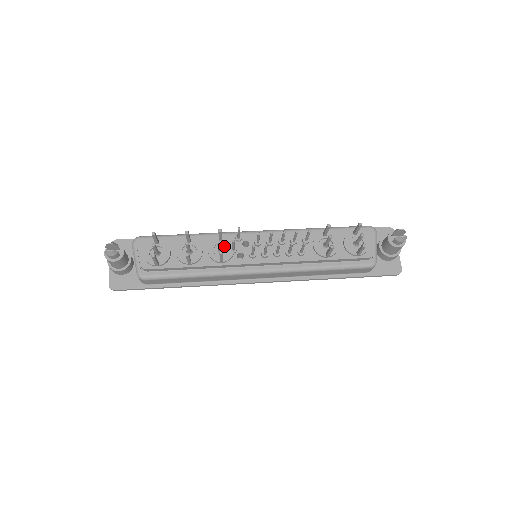
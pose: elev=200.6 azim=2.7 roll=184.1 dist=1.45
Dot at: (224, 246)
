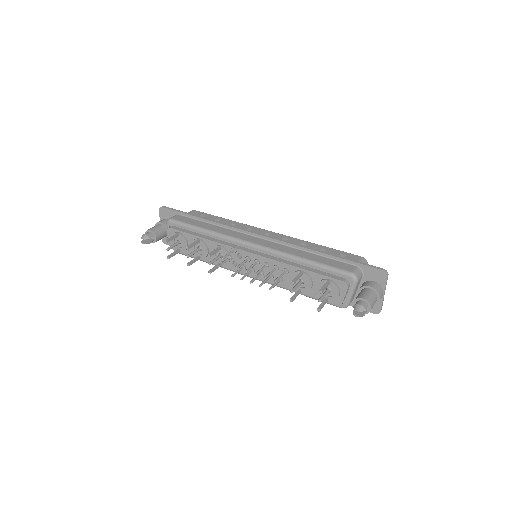
Dot at: (223, 253)
